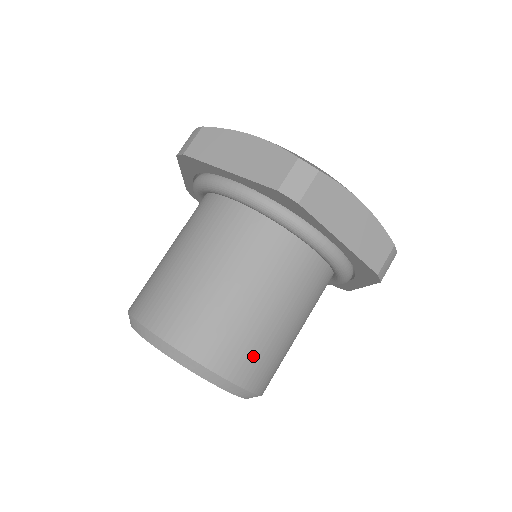
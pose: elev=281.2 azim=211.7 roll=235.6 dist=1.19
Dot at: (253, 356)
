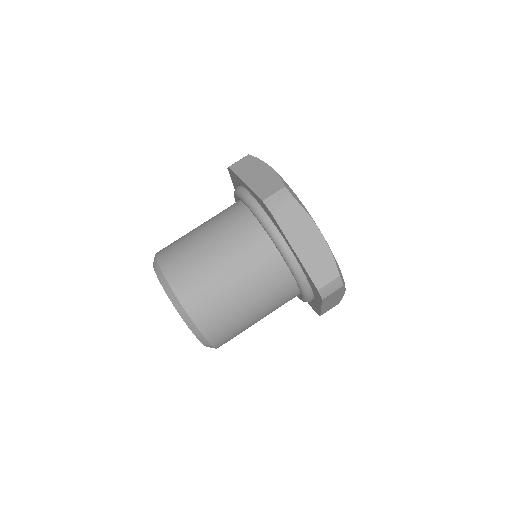
Dot at: (211, 307)
